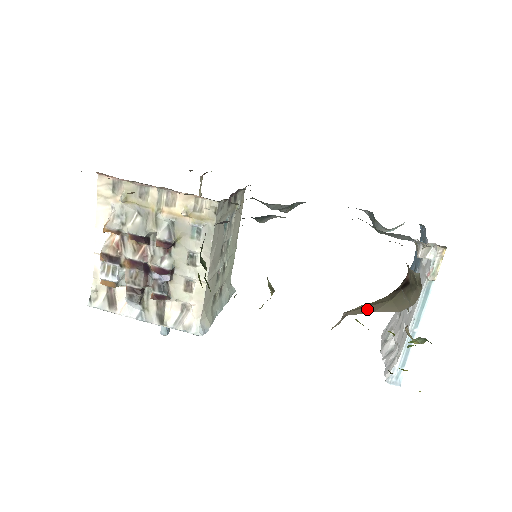
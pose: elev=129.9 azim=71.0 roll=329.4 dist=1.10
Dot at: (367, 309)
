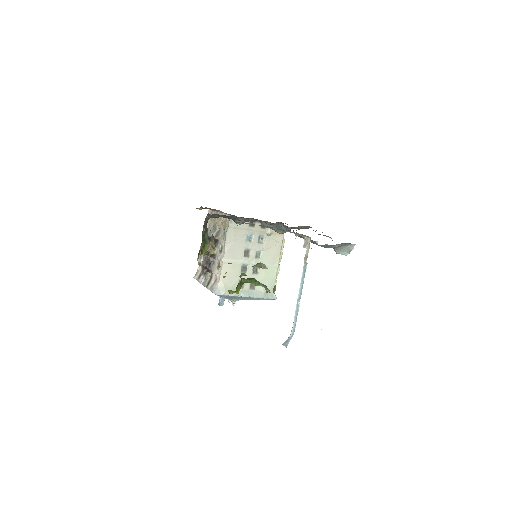
Dot at: occluded
